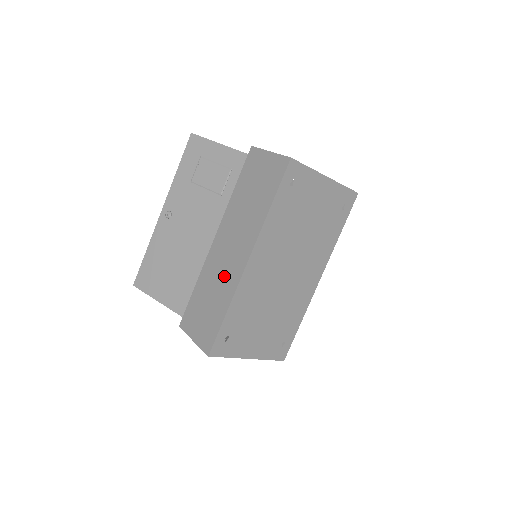
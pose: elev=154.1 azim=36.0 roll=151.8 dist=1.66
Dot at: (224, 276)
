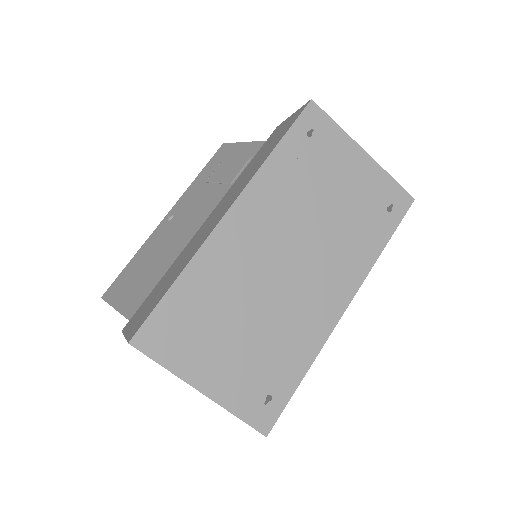
Dot at: (195, 245)
